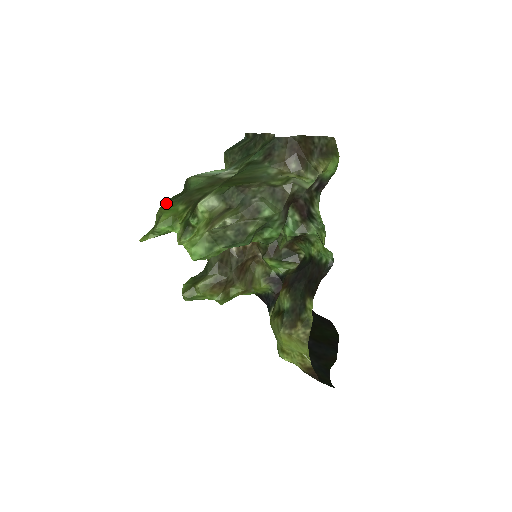
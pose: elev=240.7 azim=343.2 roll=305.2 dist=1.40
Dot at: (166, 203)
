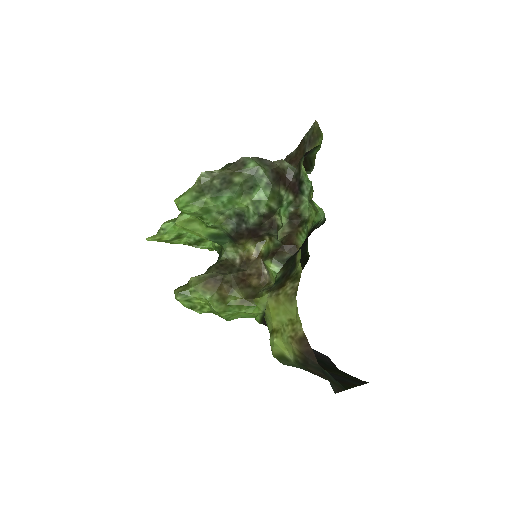
Dot at: occluded
